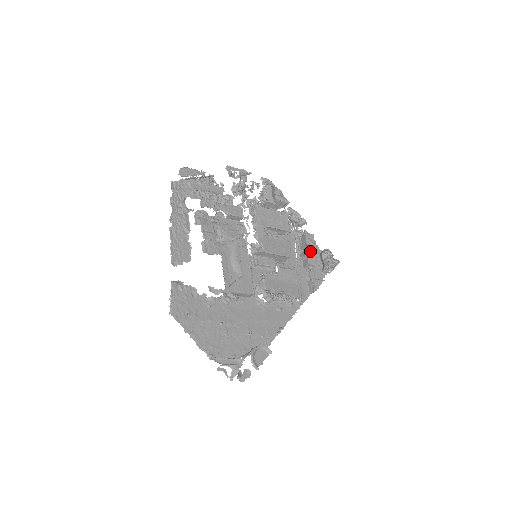
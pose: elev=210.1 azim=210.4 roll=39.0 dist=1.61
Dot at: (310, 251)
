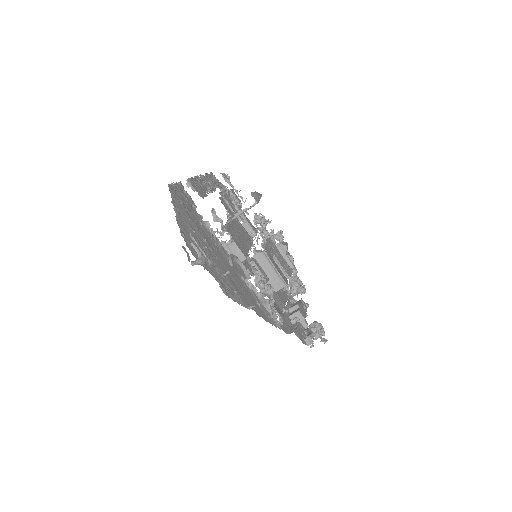
Dot at: (302, 308)
